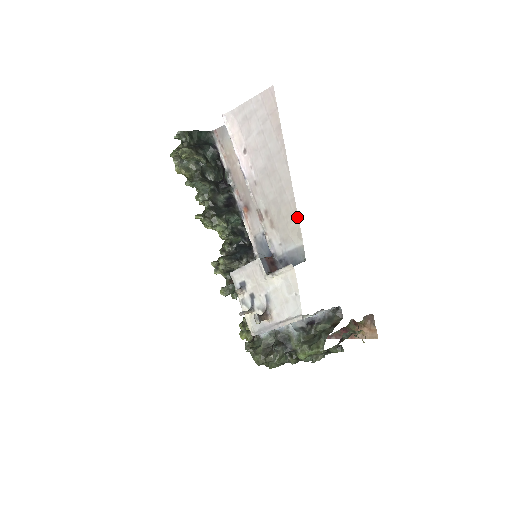
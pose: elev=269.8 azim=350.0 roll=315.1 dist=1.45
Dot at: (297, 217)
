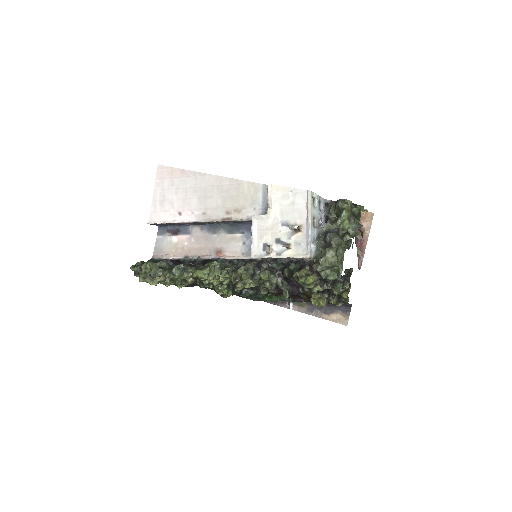
Dot at: (242, 181)
